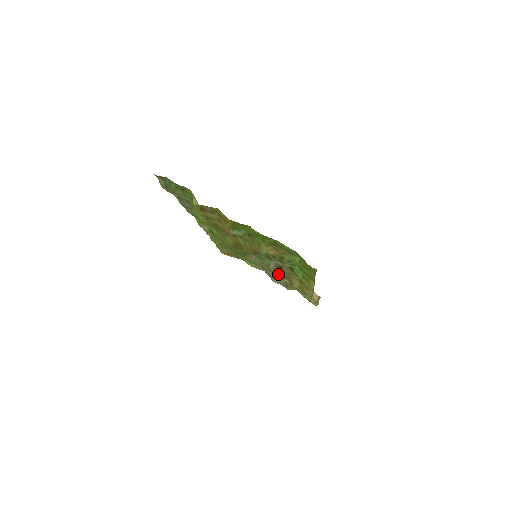
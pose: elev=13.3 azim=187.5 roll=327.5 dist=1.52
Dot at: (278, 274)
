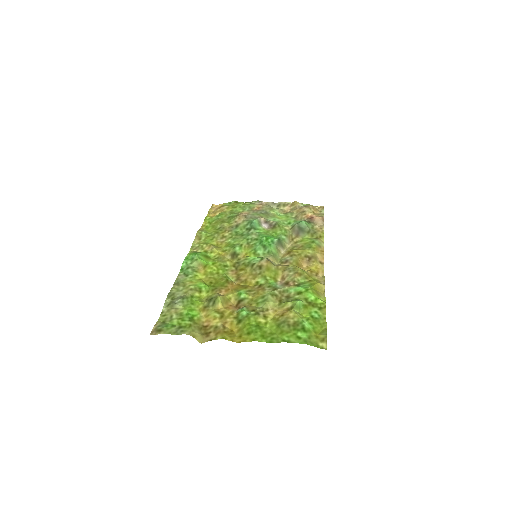
Dot at: (283, 258)
